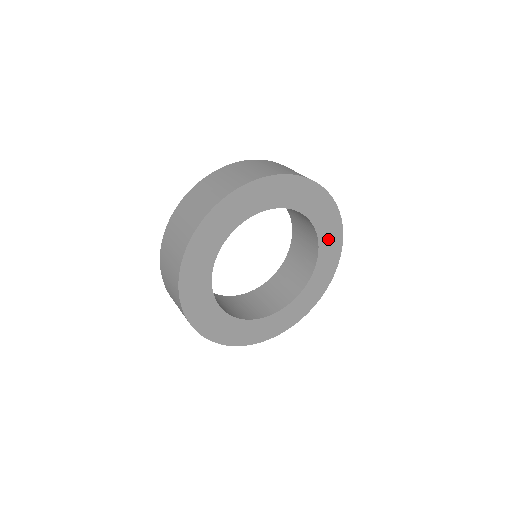
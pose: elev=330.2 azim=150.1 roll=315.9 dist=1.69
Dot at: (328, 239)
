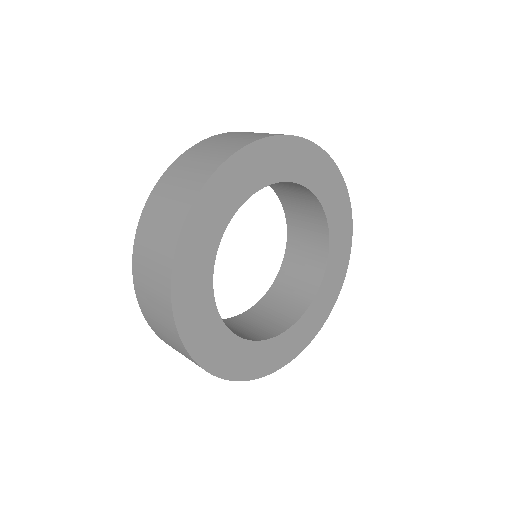
Dot at: (338, 240)
